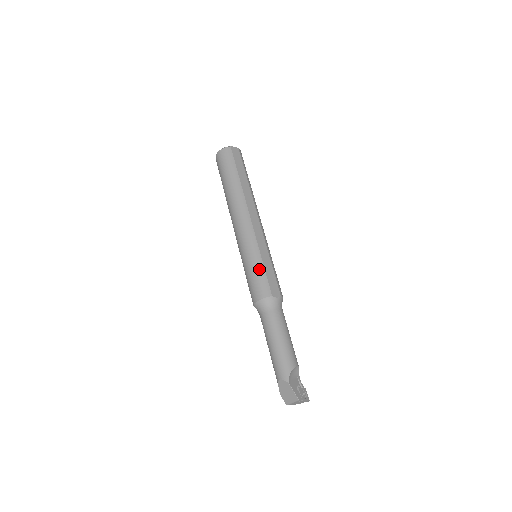
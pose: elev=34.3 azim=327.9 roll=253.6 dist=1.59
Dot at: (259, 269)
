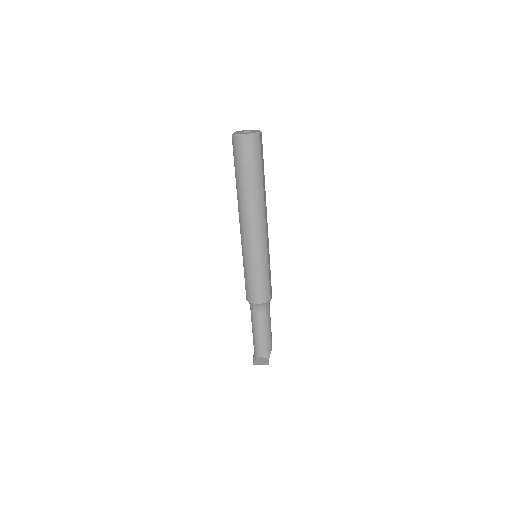
Dot at: (266, 278)
